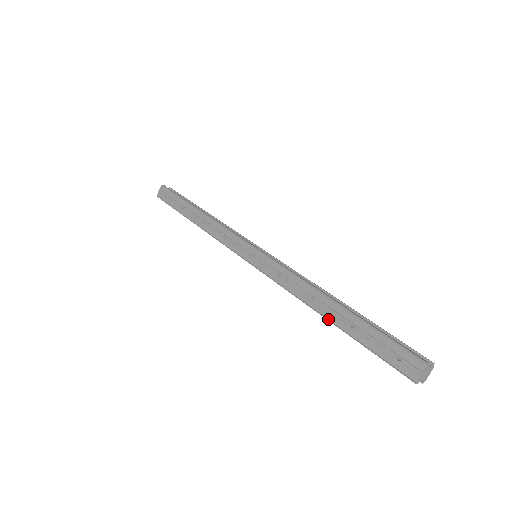
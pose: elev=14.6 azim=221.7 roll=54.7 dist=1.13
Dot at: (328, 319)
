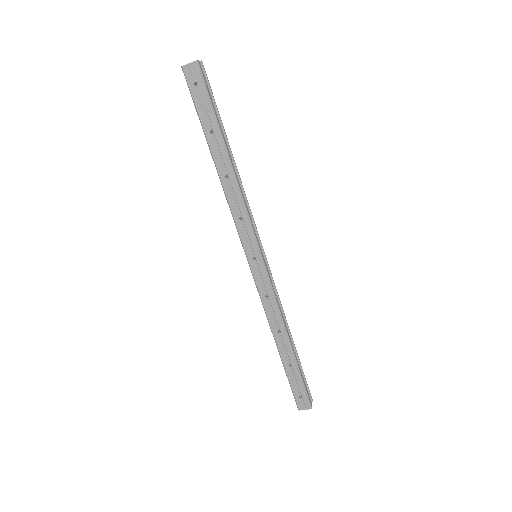
Dot at: (279, 350)
